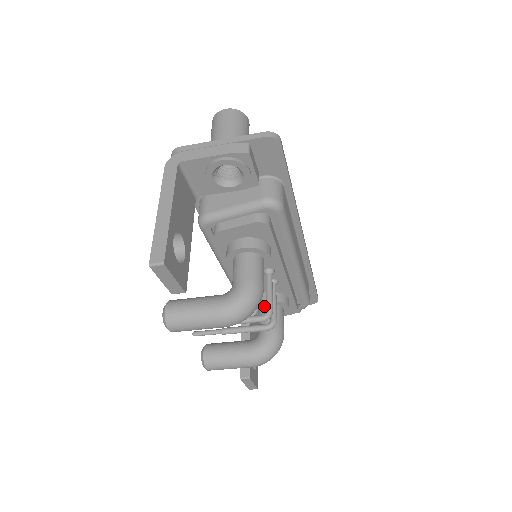
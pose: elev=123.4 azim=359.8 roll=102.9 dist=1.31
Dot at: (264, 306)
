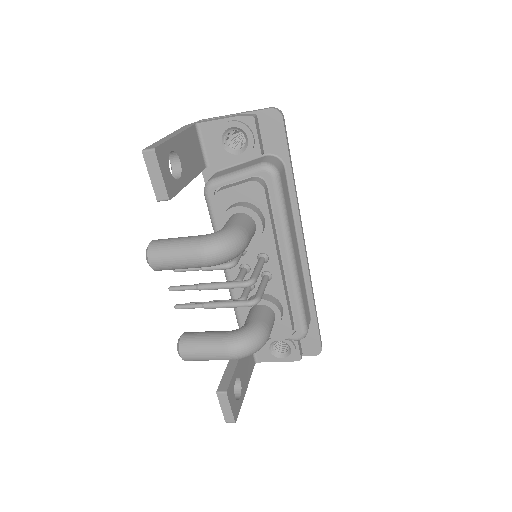
Dot at: (255, 306)
